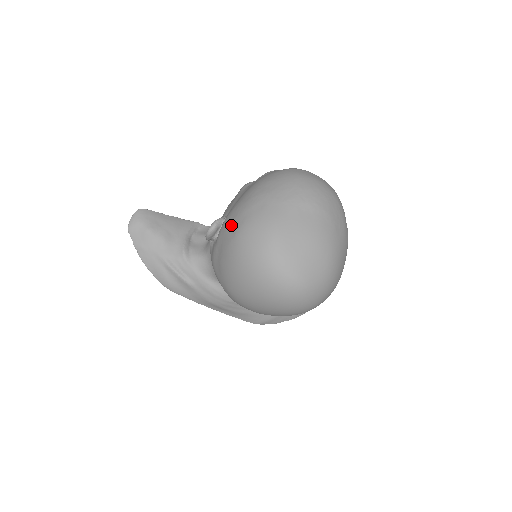
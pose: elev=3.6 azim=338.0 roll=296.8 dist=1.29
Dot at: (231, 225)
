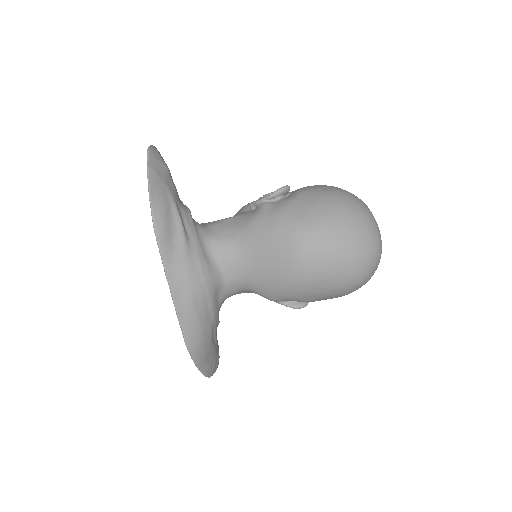
Dot at: (324, 187)
